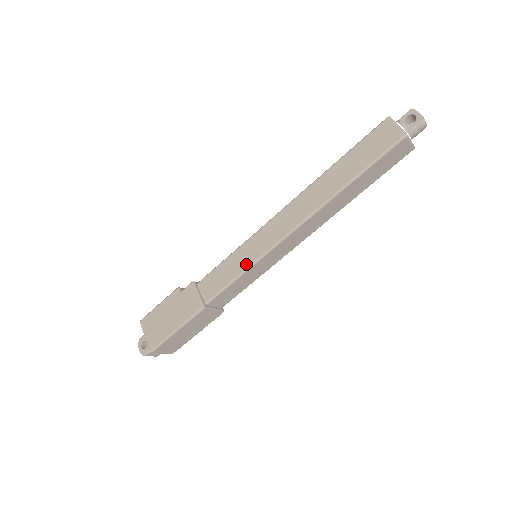
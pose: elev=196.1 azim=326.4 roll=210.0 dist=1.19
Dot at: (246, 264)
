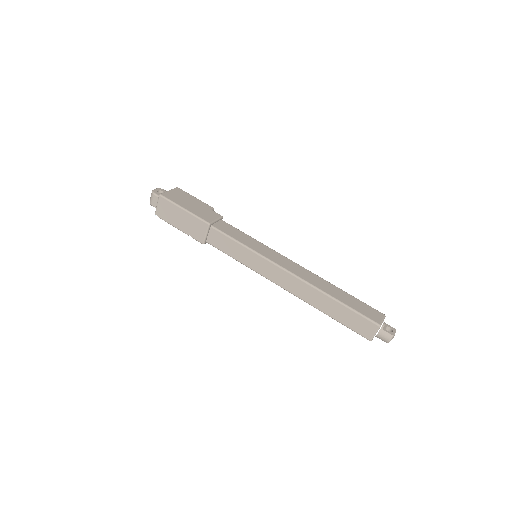
Dot at: (252, 247)
